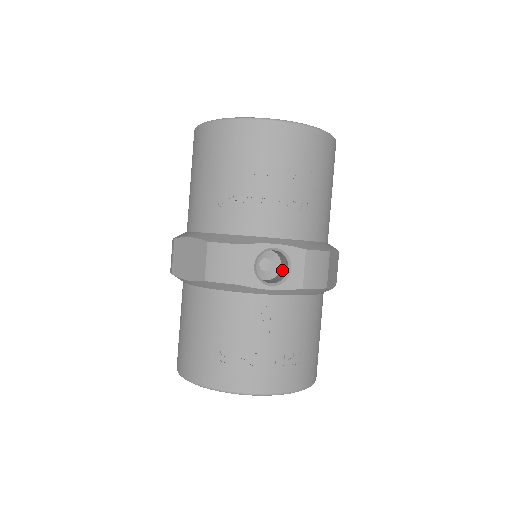
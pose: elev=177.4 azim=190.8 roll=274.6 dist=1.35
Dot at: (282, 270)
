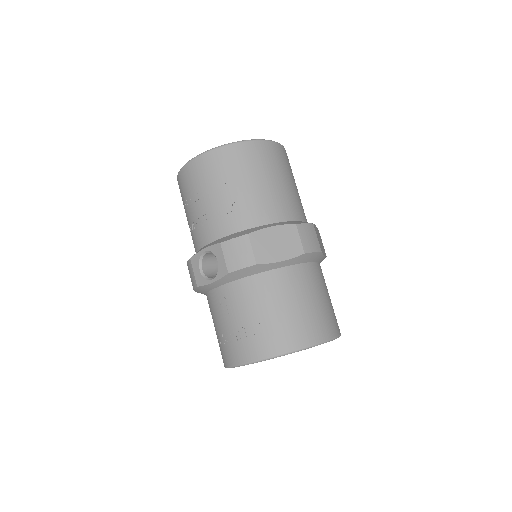
Dot at: occluded
